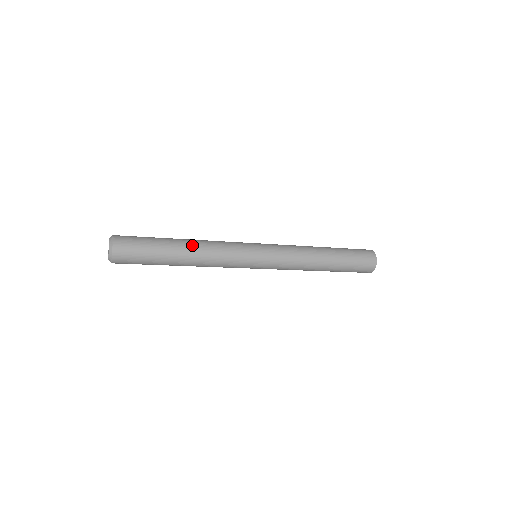
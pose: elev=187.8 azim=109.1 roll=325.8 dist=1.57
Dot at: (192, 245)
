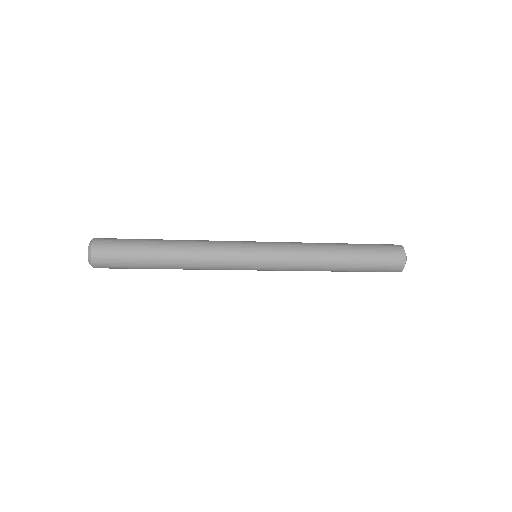
Dot at: (179, 240)
